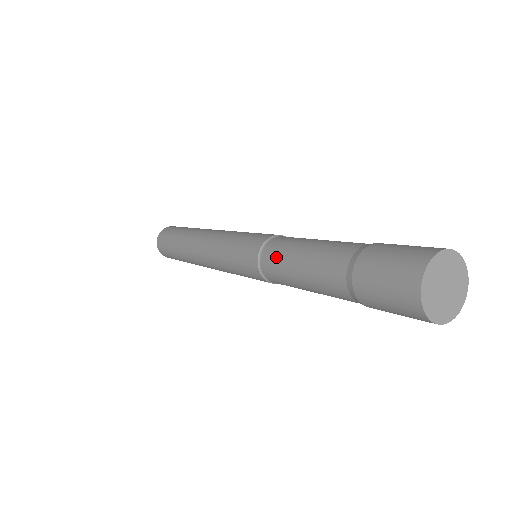
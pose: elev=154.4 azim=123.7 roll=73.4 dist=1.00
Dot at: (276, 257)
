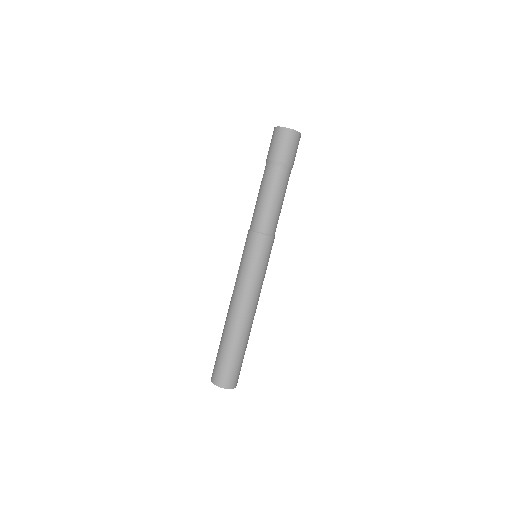
Dot at: (253, 215)
